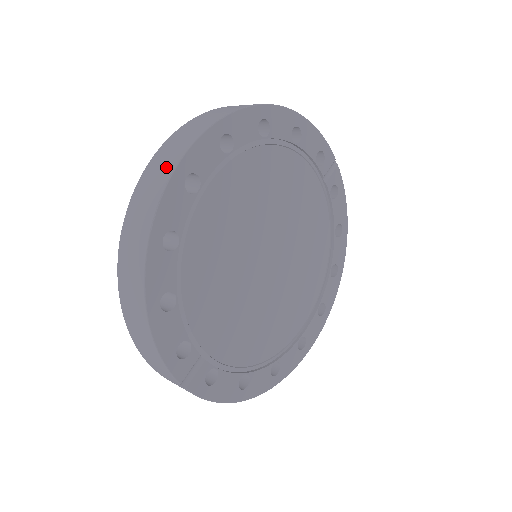
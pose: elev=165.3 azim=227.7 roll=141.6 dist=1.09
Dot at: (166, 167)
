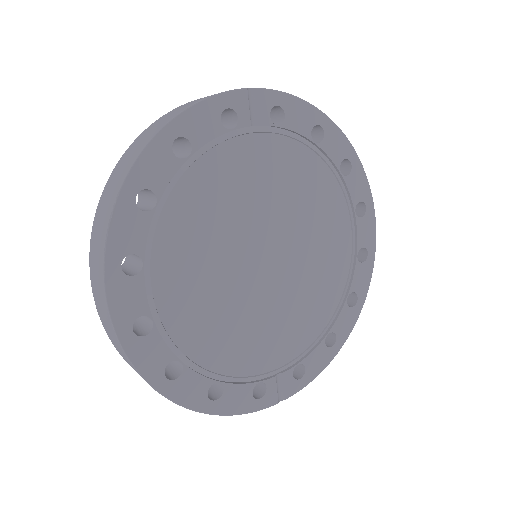
Dot at: (113, 336)
